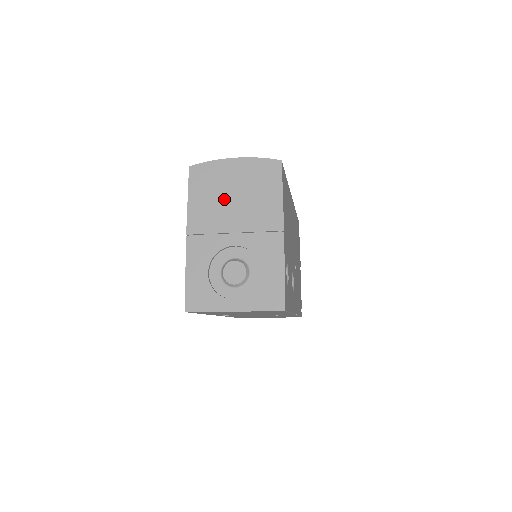
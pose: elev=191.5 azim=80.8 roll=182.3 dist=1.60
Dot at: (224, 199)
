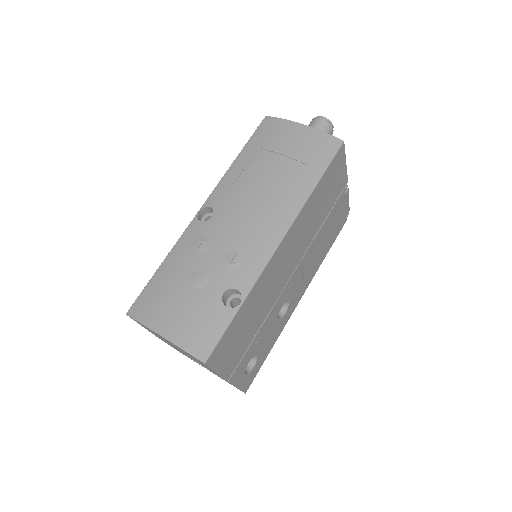
Dot at: occluded
